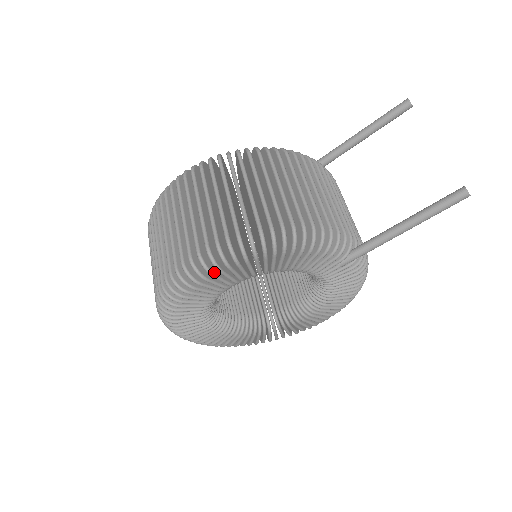
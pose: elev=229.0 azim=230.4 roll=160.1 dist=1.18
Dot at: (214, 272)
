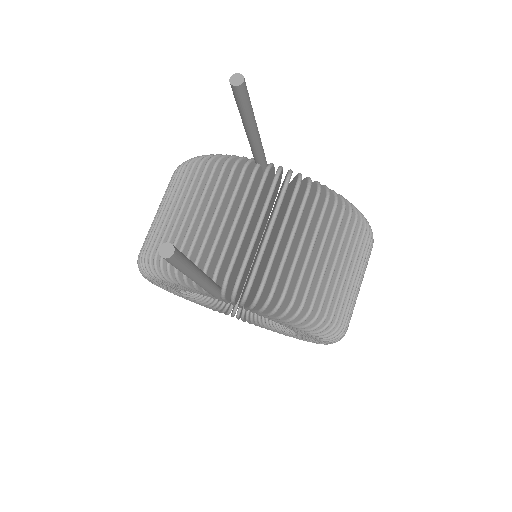
Dot at: occluded
